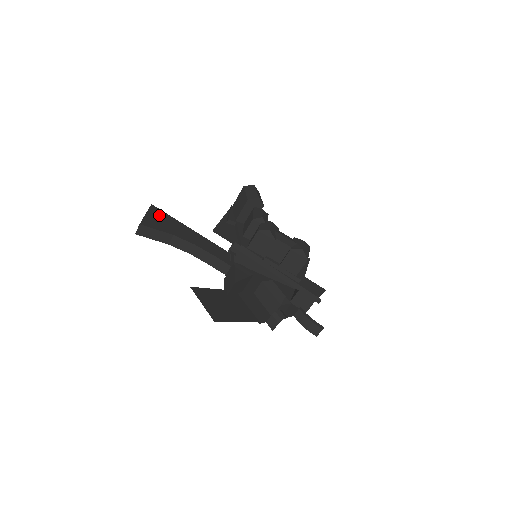
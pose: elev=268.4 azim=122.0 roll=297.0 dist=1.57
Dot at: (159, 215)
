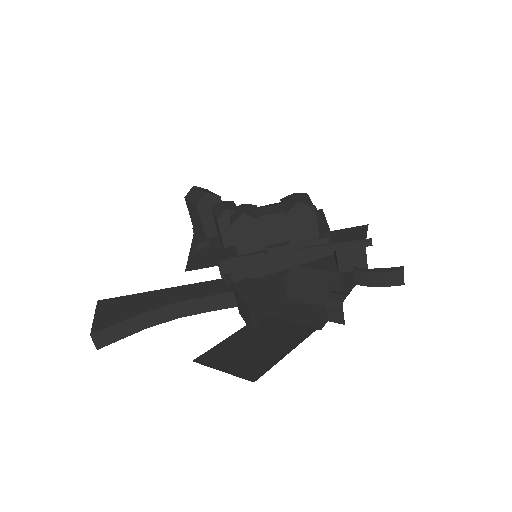
Dot at: (112, 305)
